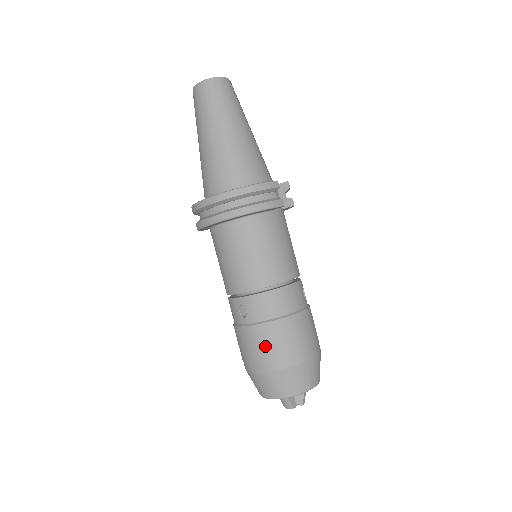
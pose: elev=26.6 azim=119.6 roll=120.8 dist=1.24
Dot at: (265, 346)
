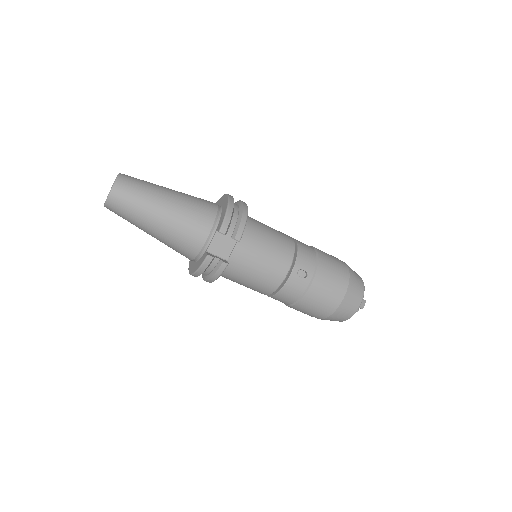
Dot at: occluded
